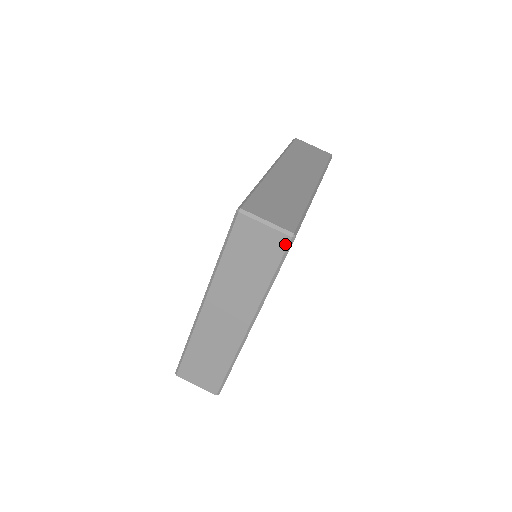
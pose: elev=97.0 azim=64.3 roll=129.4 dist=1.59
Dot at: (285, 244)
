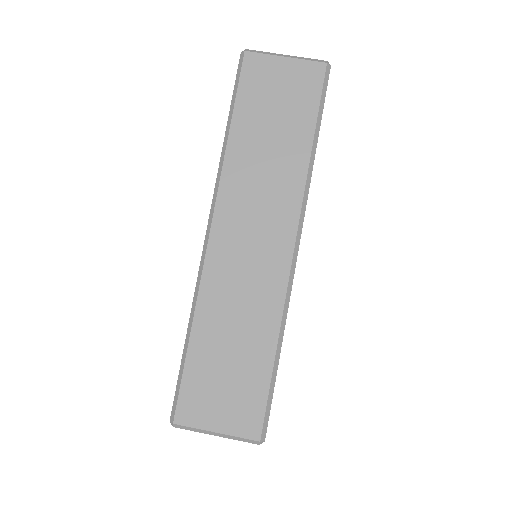
Dot at: (320, 76)
